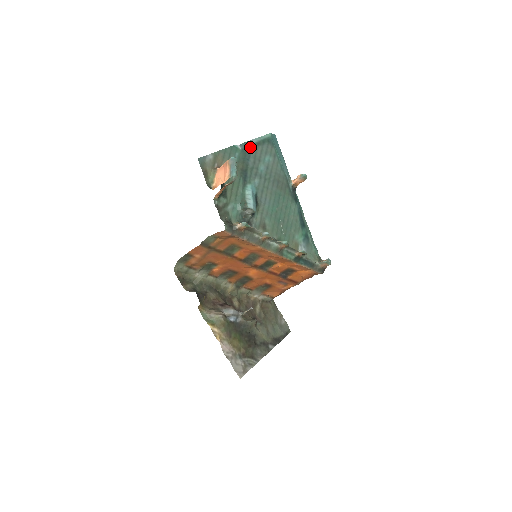
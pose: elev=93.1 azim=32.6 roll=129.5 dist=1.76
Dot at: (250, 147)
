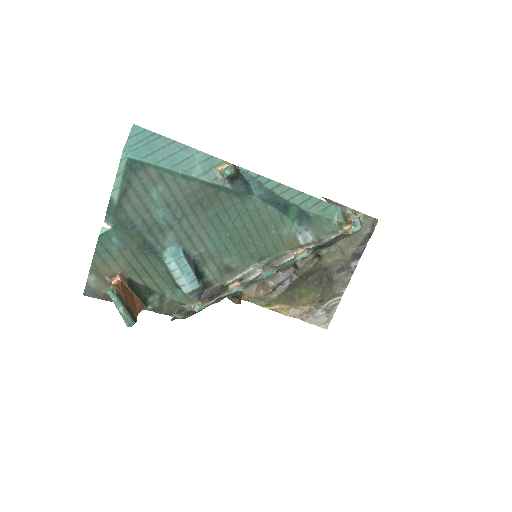
Dot at: (119, 210)
